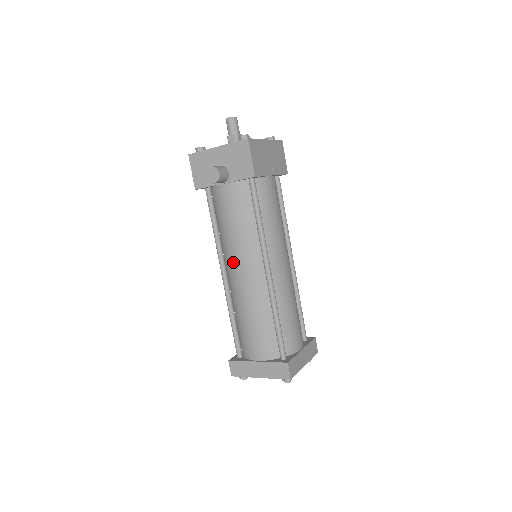
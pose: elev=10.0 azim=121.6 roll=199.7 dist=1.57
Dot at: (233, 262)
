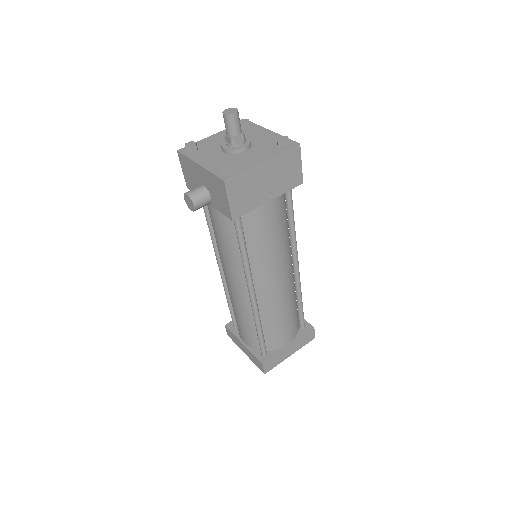
Dot at: (223, 268)
